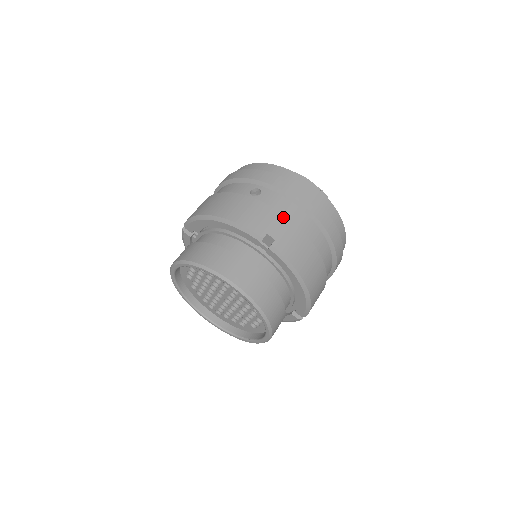
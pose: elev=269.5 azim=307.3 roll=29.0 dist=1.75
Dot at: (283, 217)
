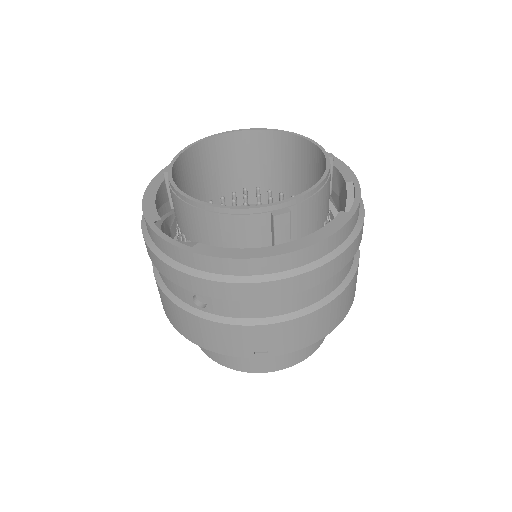
Dot at: (256, 328)
